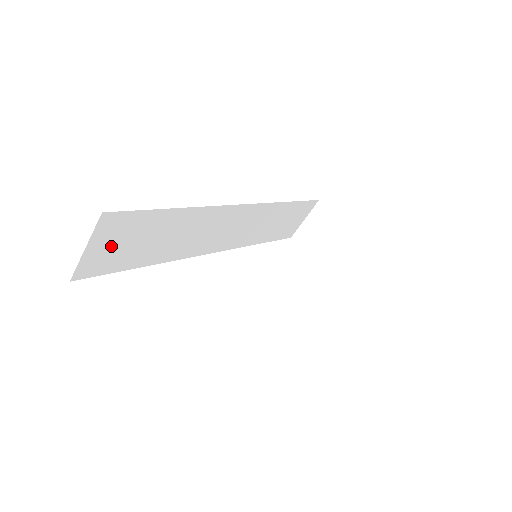
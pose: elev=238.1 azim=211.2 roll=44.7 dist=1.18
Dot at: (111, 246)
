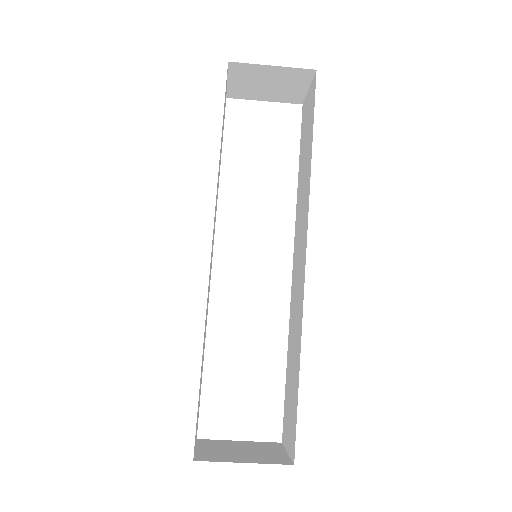
Dot at: (197, 420)
